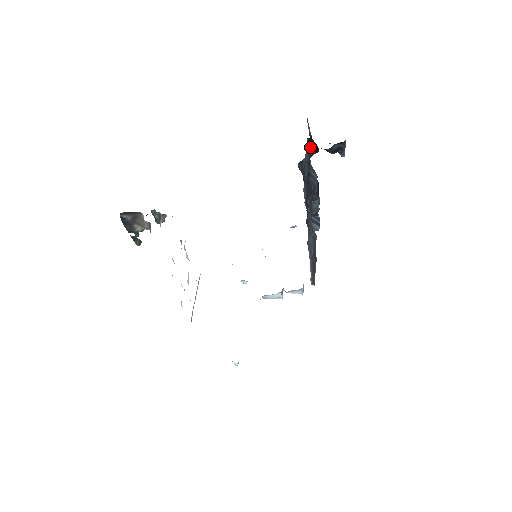
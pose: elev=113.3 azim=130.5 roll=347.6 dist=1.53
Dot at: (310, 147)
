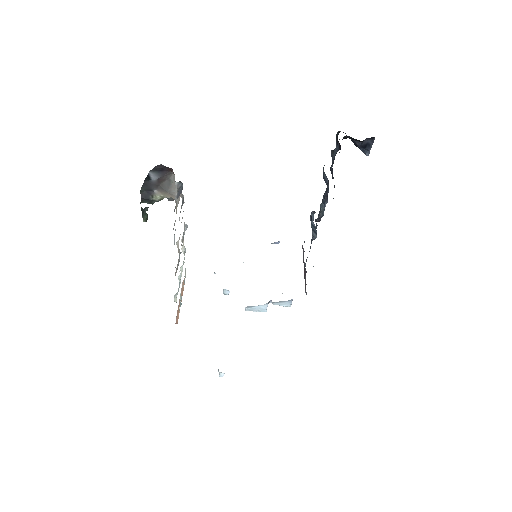
Dot at: (336, 142)
